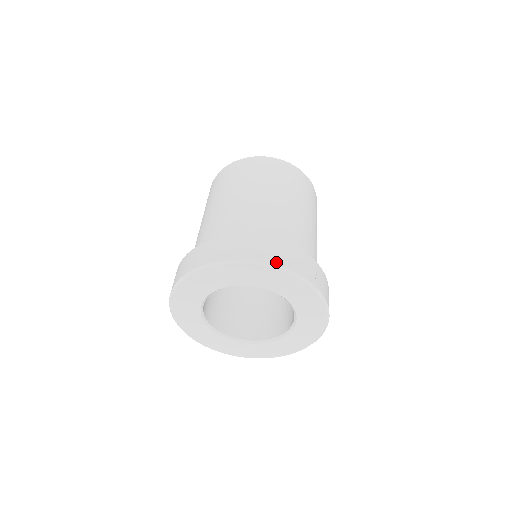
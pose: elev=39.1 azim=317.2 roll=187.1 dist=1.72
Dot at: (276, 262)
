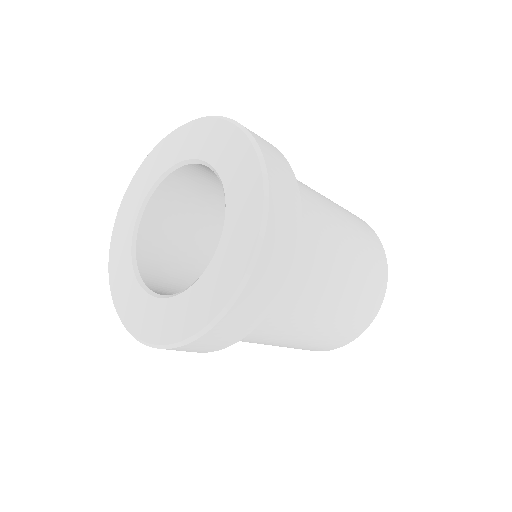
Dot at: occluded
